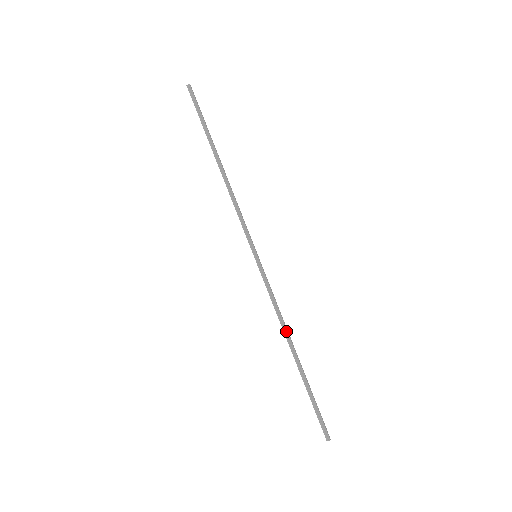
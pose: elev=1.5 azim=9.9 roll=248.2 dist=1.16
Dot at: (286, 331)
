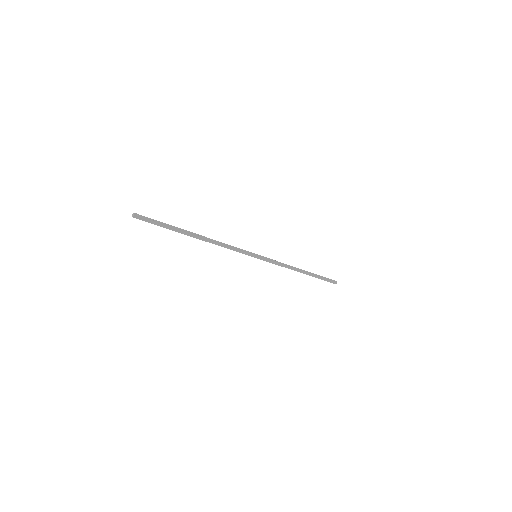
Dot at: (294, 269)
